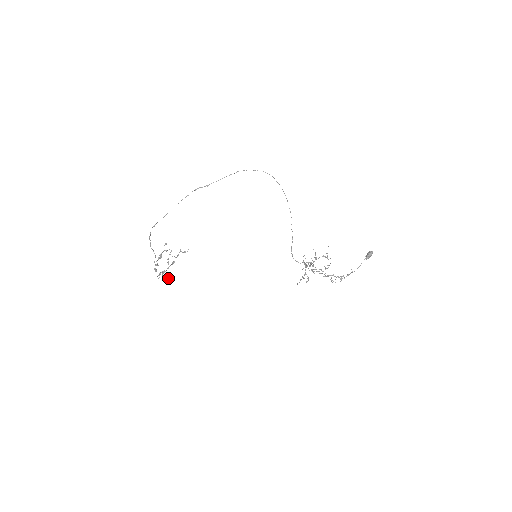
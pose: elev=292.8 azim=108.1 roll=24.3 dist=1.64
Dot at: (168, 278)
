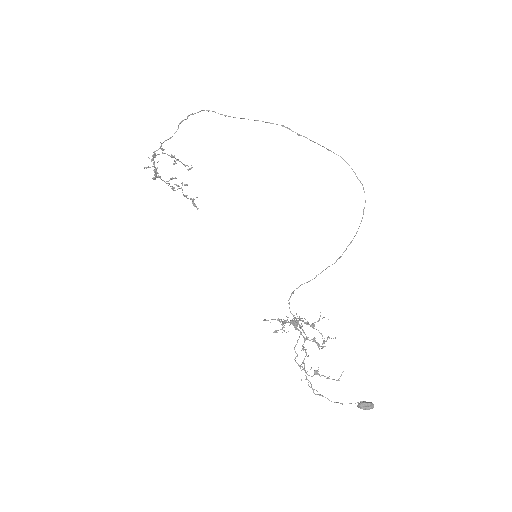
Dot at: (154, 177)
